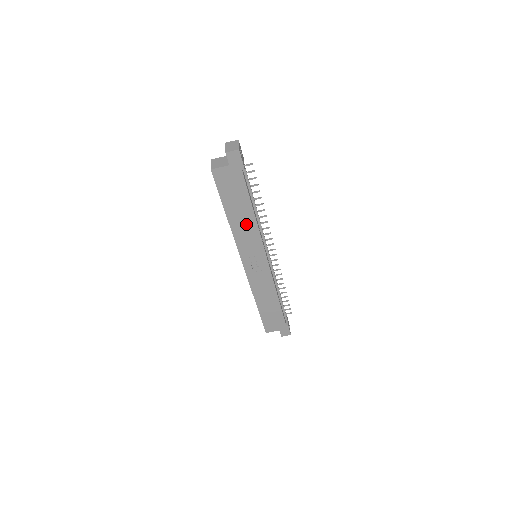
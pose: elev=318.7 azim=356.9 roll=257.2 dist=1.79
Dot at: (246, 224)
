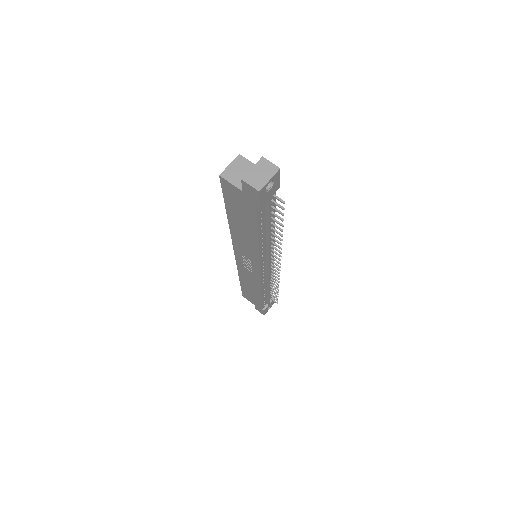
Dot at: (247, 239)
